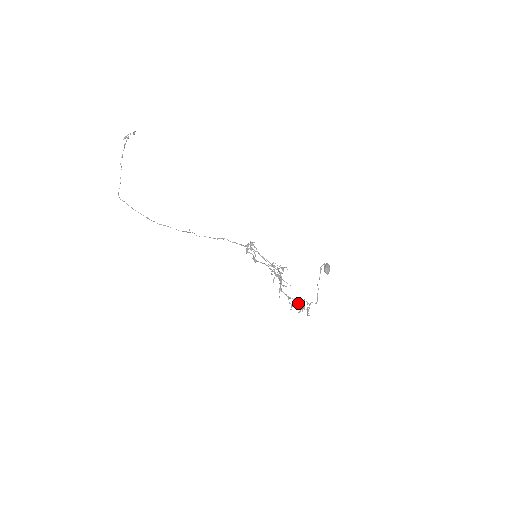
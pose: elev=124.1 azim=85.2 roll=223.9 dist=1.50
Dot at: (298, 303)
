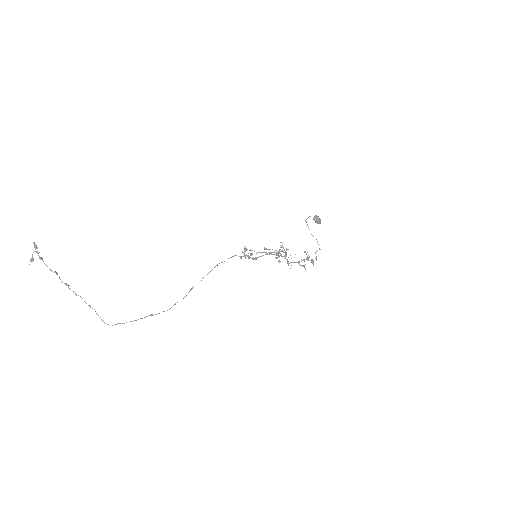
Dot at: (307, 260)
